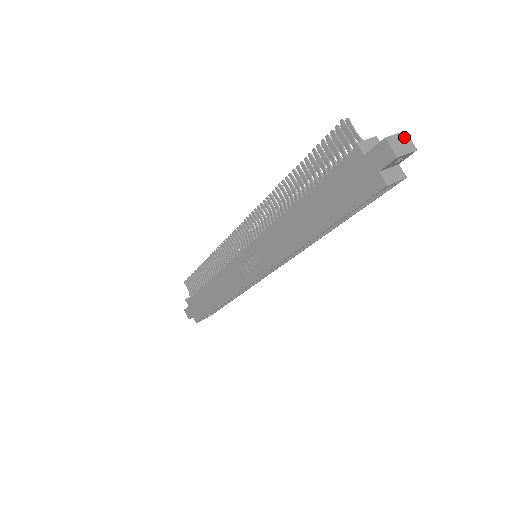
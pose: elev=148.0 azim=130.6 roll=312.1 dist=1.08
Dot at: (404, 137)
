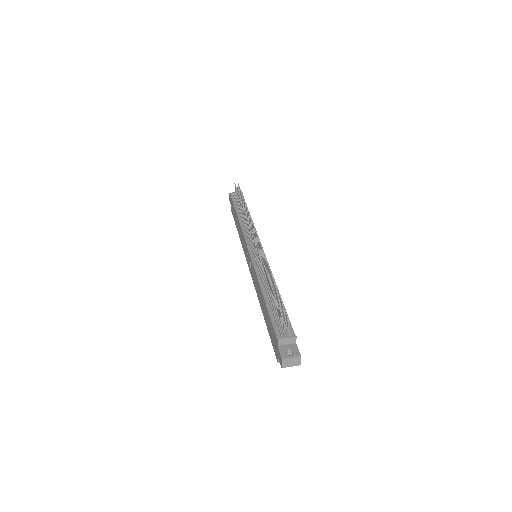
Dot at: (297, 359)
